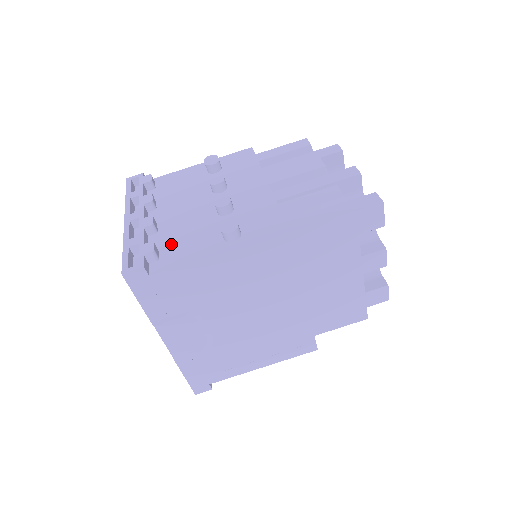
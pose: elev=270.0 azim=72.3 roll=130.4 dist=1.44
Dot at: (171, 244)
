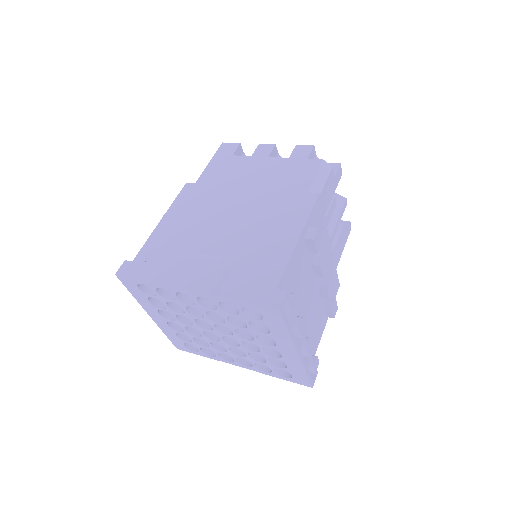
Dot at: occluded
